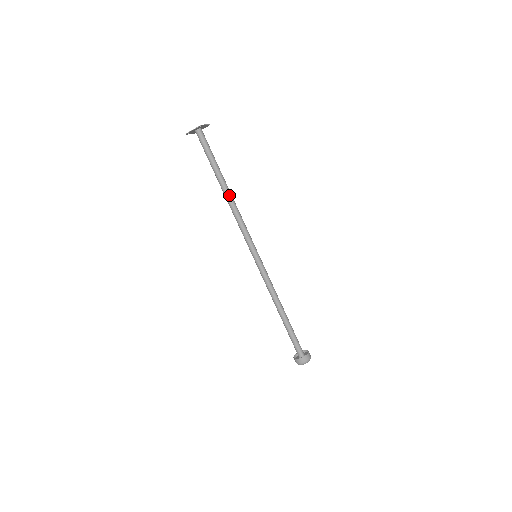
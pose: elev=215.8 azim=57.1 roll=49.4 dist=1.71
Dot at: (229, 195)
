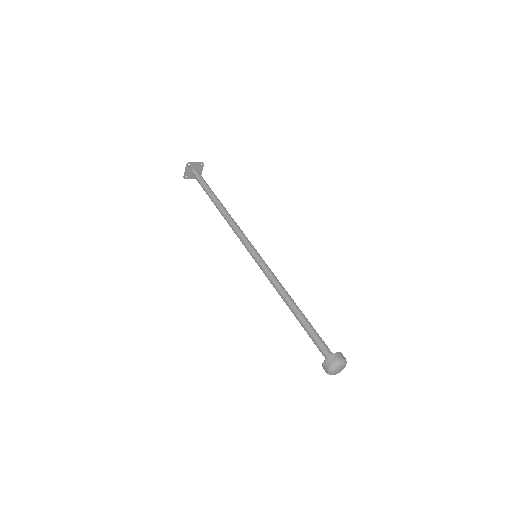
Dot at: (221, 209)
